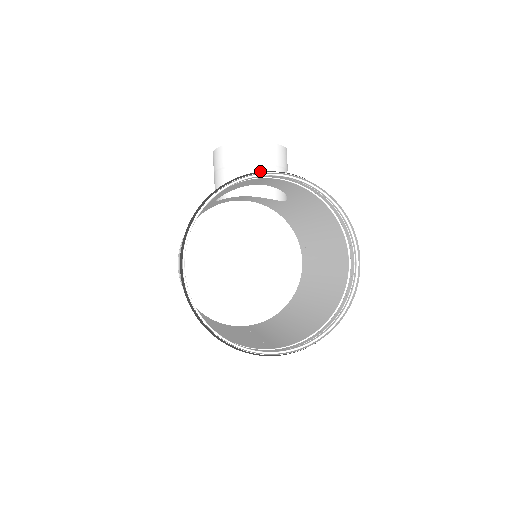
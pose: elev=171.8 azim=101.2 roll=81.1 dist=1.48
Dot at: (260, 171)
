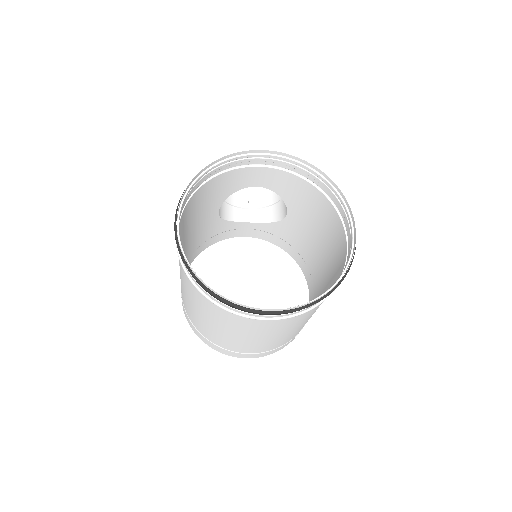
Dot at: occluded
